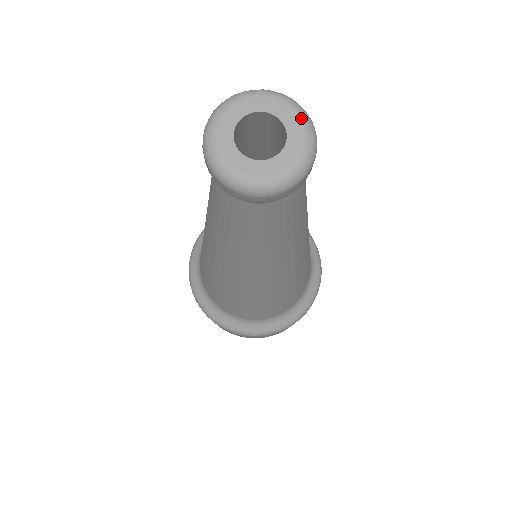
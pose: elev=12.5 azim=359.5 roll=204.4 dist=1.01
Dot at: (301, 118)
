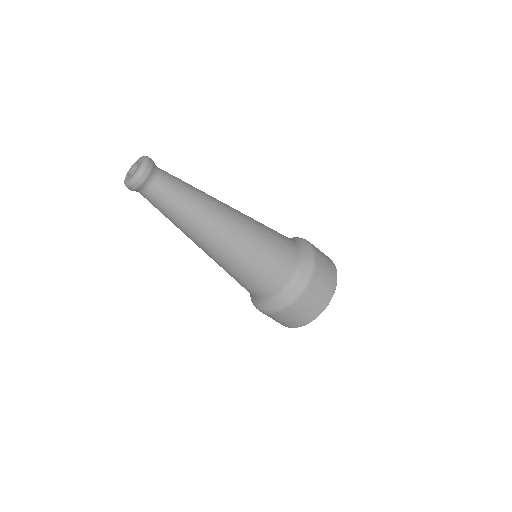
Dot at: (142, 158)
